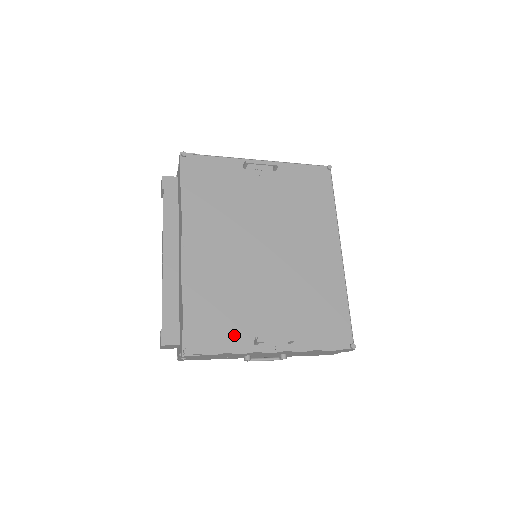
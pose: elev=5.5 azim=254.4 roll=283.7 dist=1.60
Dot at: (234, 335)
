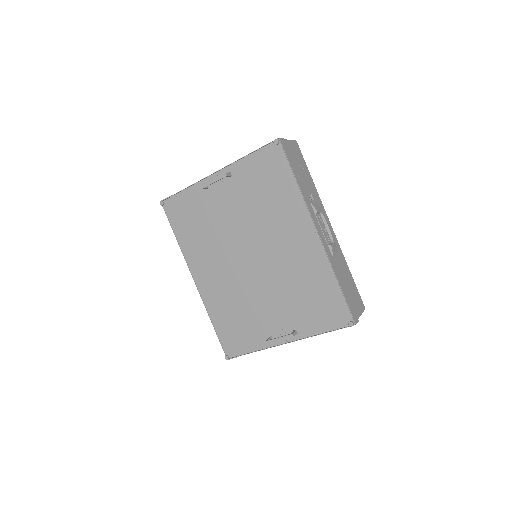
Dot at: (254, 337)
